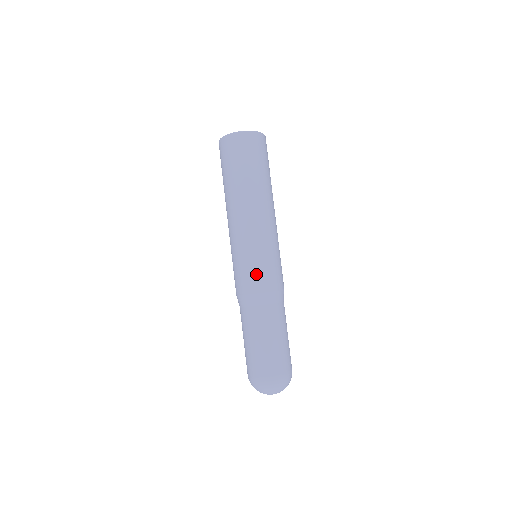
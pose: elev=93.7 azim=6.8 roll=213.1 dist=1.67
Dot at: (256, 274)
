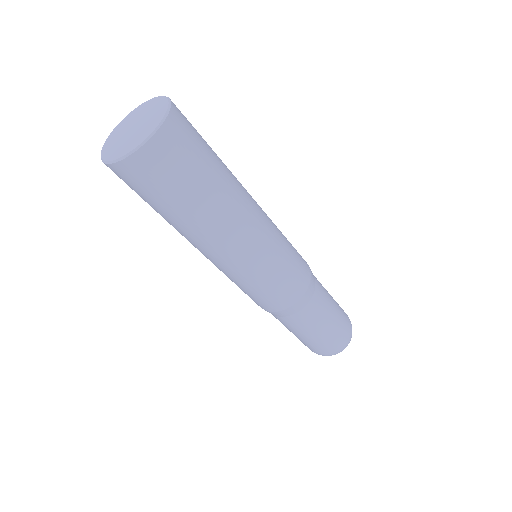
Dot at: (245, 293)
